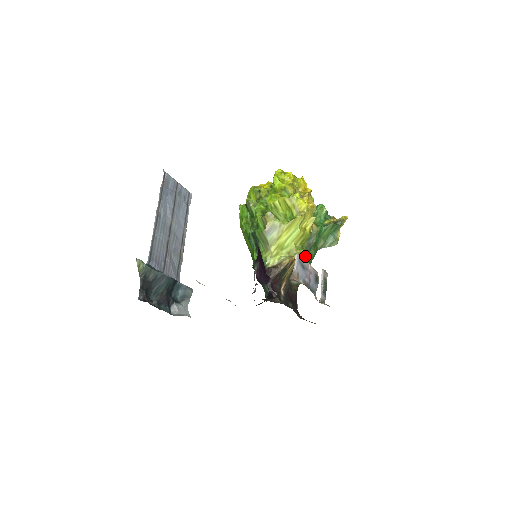
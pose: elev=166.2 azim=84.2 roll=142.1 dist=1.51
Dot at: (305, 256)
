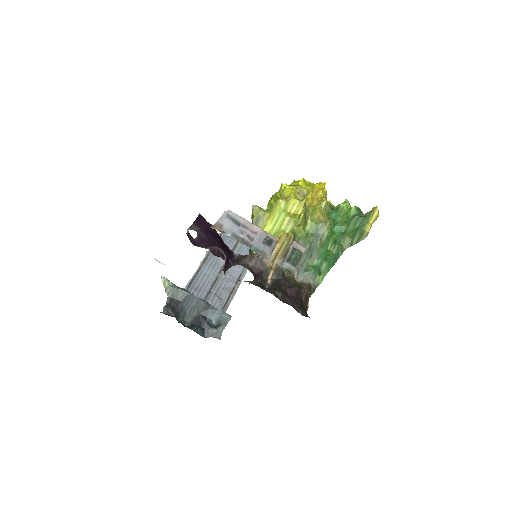
Dot at: (318, 252)
